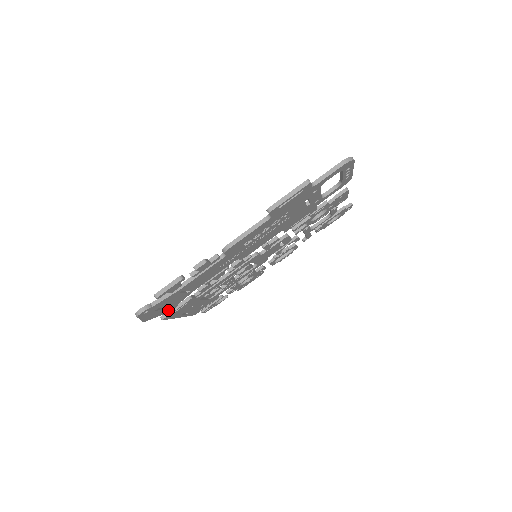
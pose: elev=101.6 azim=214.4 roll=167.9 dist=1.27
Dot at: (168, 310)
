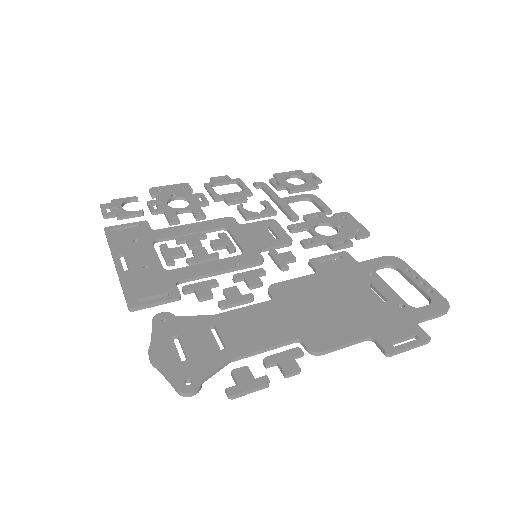
Dot at: (164, 326)
